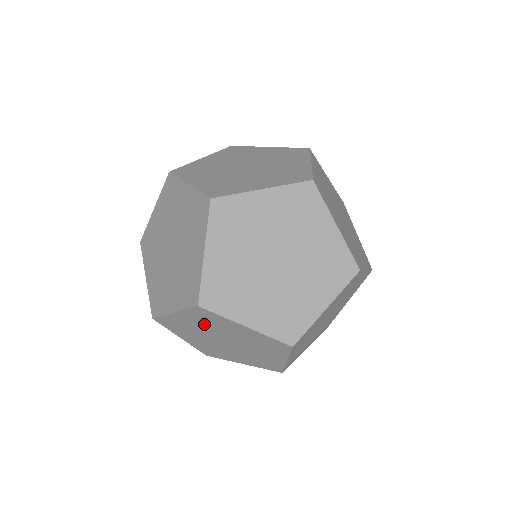
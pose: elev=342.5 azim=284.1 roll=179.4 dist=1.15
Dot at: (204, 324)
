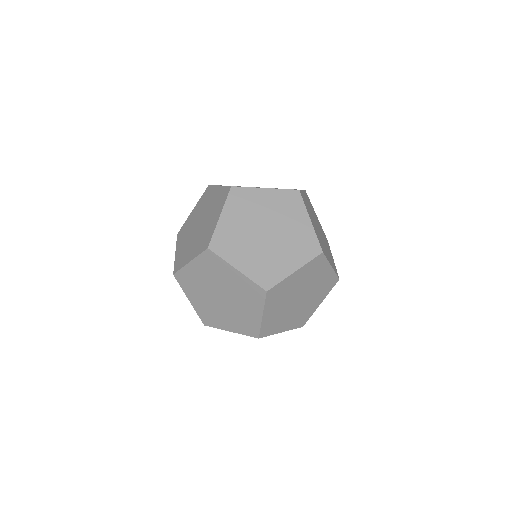
Dot at: occluded
